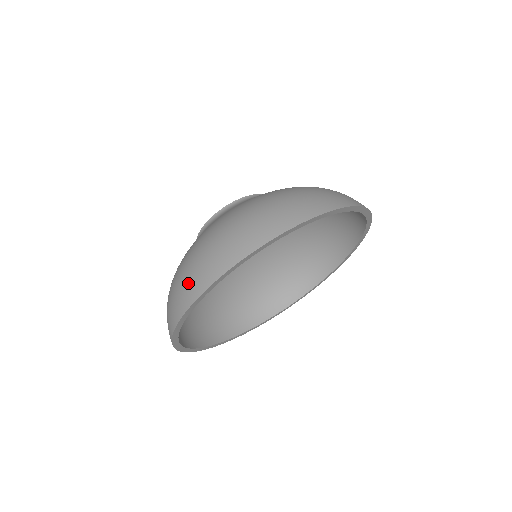
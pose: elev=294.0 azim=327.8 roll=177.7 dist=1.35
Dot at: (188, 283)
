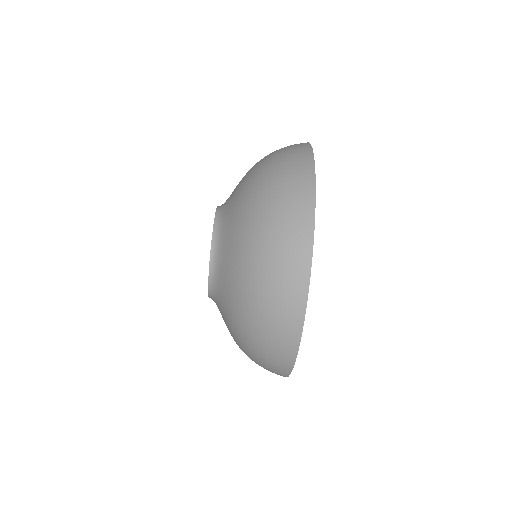
Dot at: (270, 369)
